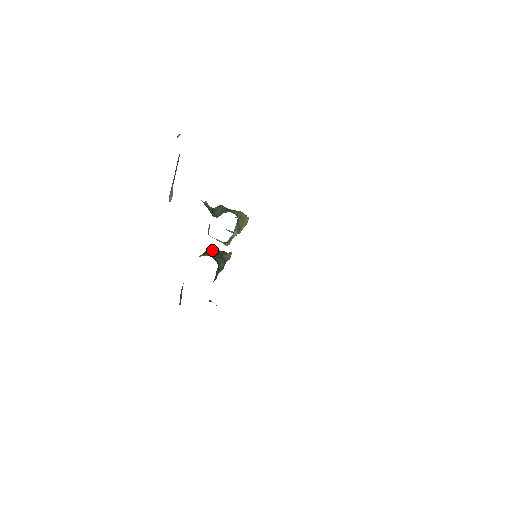
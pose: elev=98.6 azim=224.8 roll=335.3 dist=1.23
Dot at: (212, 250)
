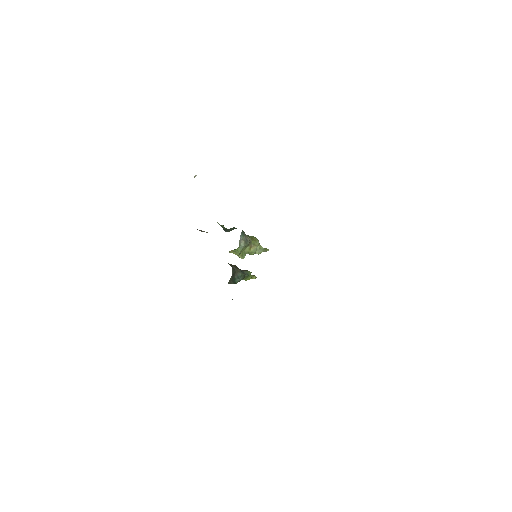
Dot at: (233, 265)
